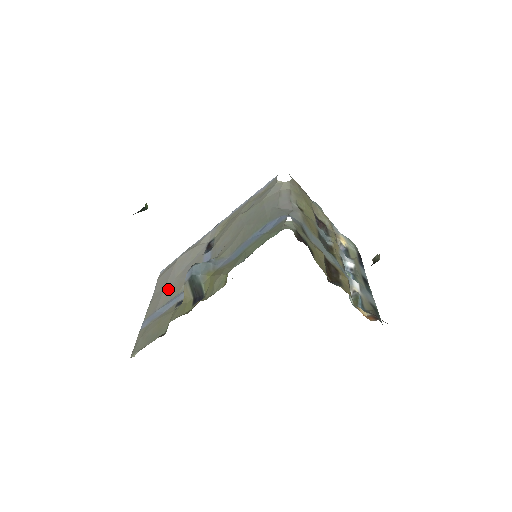
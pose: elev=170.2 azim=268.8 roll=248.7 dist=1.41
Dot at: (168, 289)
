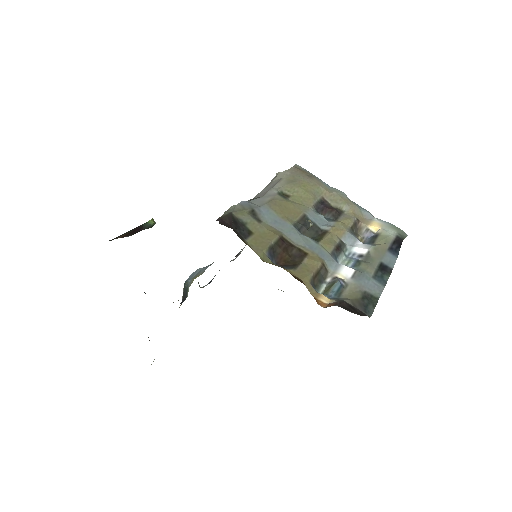
Dot at: occluded
